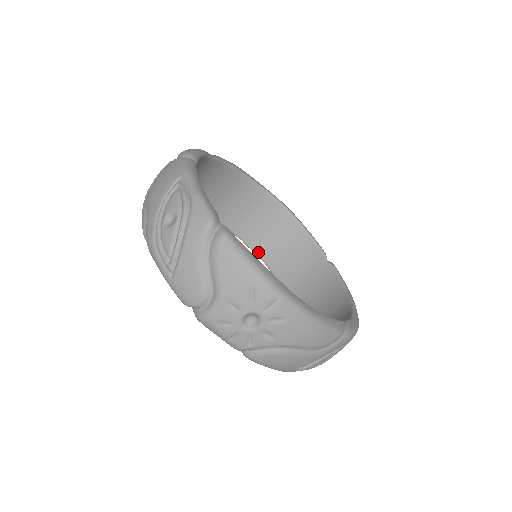
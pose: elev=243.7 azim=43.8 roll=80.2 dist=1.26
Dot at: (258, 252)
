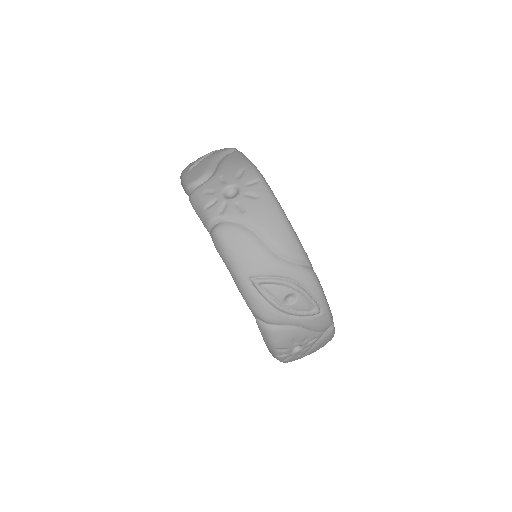
Dot at: occluded
